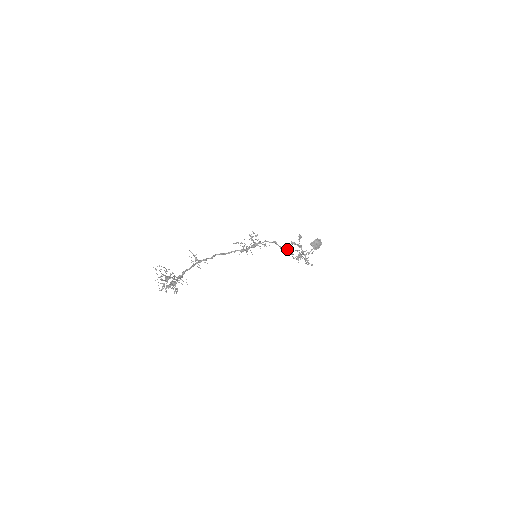
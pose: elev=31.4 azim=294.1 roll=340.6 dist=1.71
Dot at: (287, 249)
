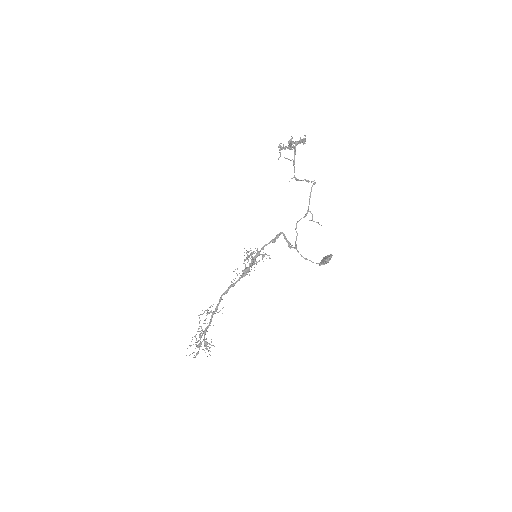
Dot at: (290, 248)
